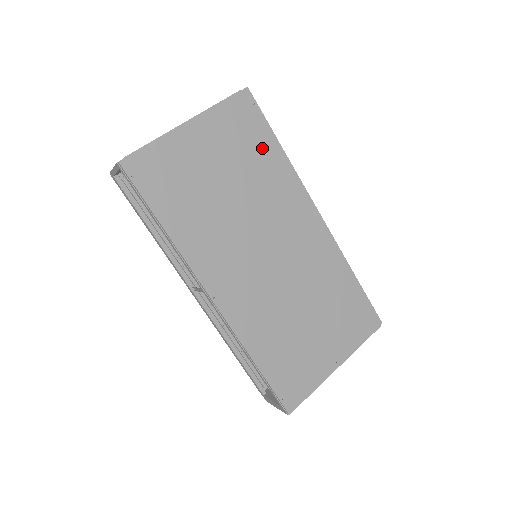
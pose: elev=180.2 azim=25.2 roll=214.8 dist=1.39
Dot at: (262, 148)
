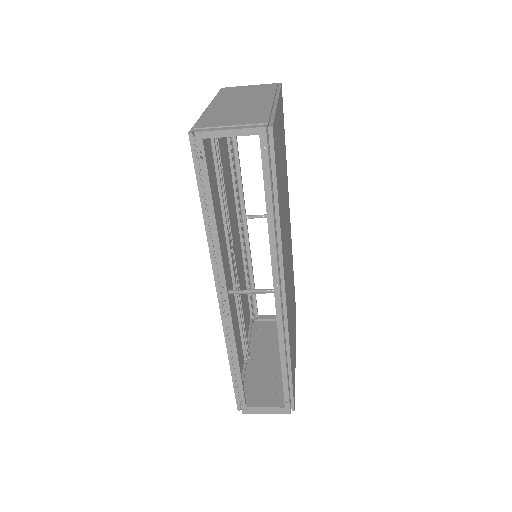
Dot at: (284, 147)
